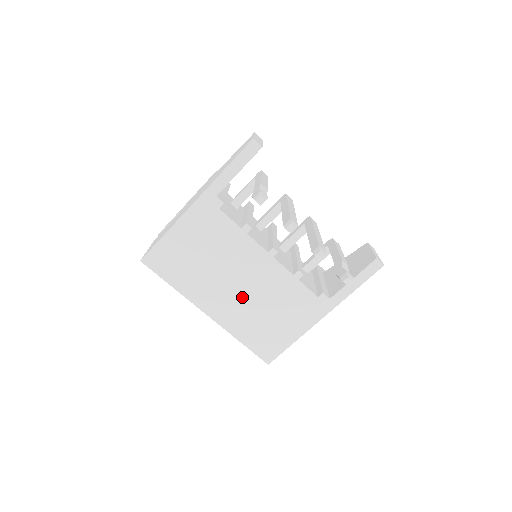
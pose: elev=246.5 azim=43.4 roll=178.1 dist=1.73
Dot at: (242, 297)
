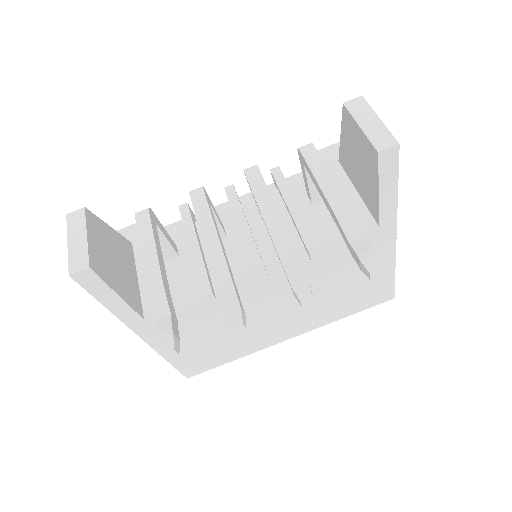
Dot at: (295, 311)
